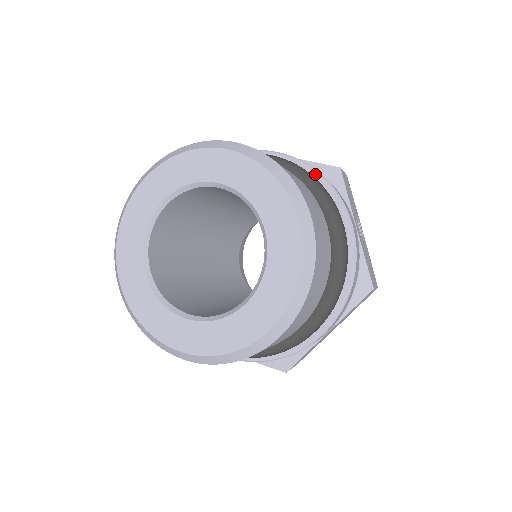
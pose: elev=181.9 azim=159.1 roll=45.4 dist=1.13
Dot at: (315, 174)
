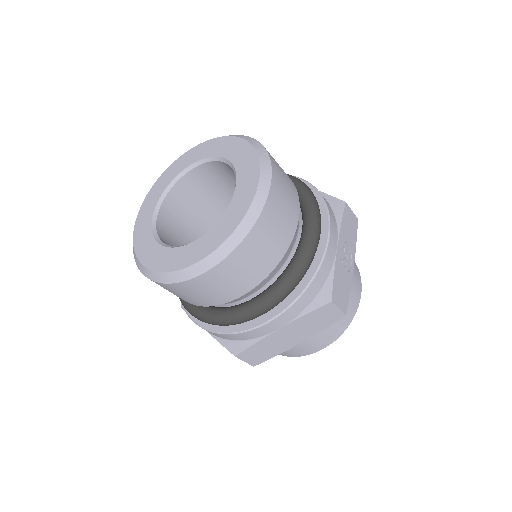
Dot at: (318, 196)
